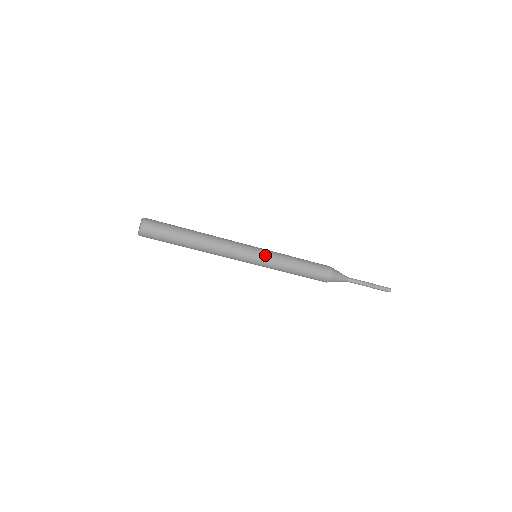
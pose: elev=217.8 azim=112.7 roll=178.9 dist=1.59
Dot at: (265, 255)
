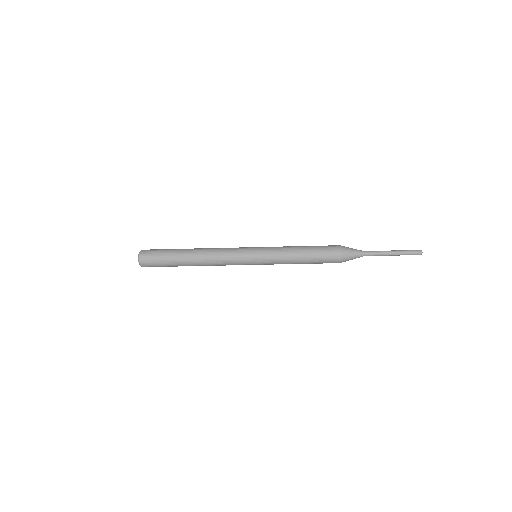
Dot at: (262, 263)
